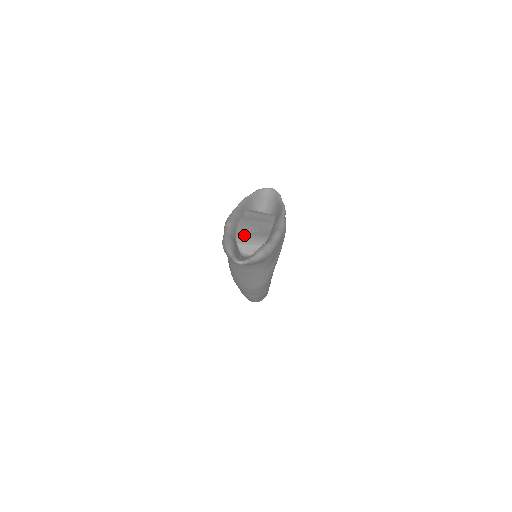
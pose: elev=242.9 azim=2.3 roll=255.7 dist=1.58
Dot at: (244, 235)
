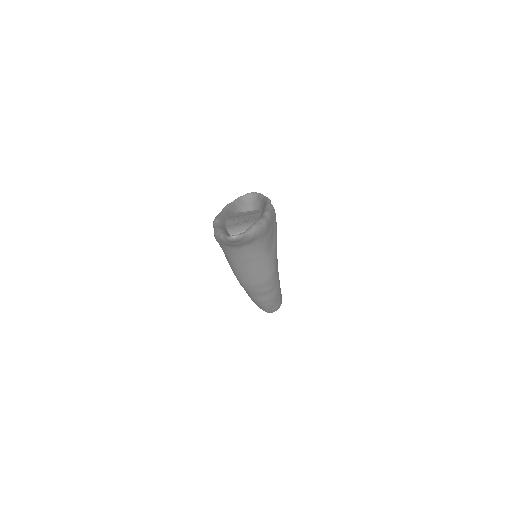
Dot at: (234, 226)
